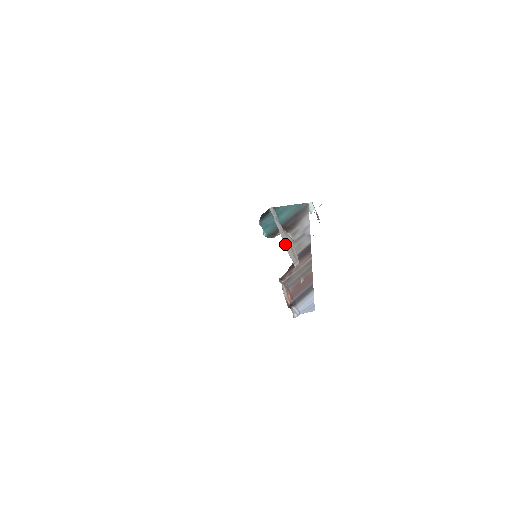
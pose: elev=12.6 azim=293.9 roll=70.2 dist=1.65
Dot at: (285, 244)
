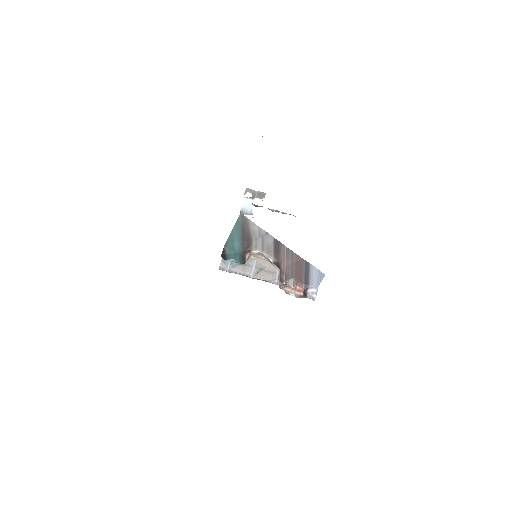
Dot at: (255, 277)
